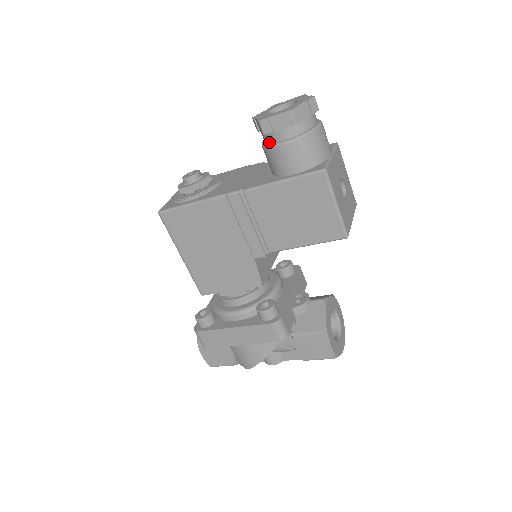
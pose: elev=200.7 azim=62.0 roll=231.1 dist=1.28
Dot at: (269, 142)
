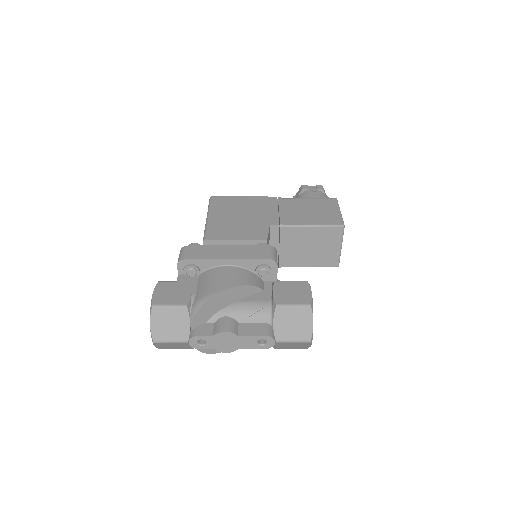
Dot at: occluded
